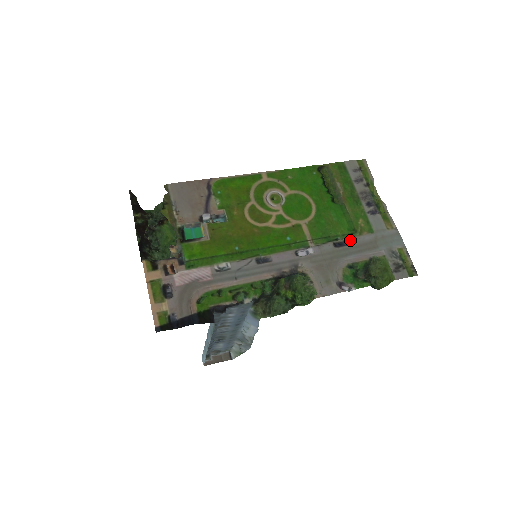
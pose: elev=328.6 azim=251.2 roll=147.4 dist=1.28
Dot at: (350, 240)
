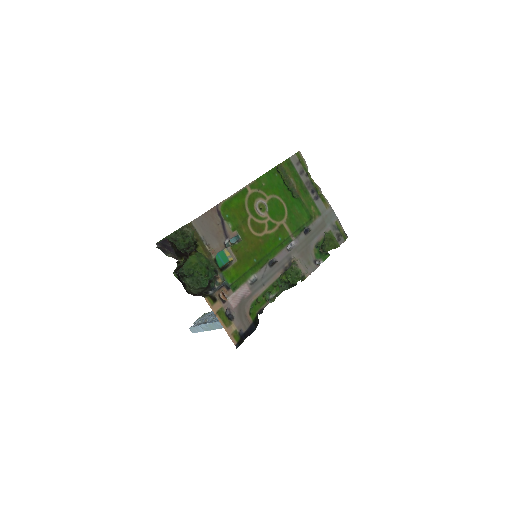
Dot at: (311, 226)
